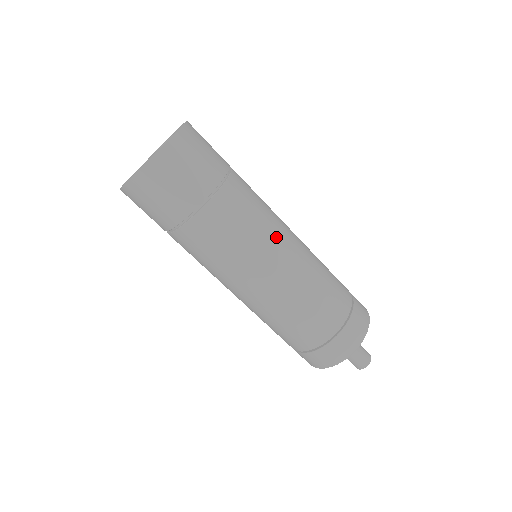
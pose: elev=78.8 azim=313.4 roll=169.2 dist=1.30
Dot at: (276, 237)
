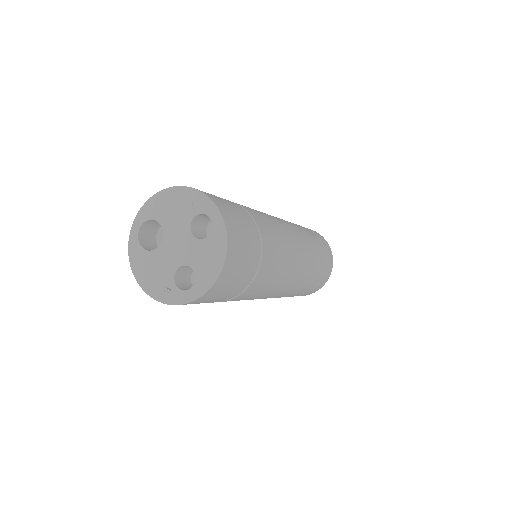
Dot at: (289, 236)
